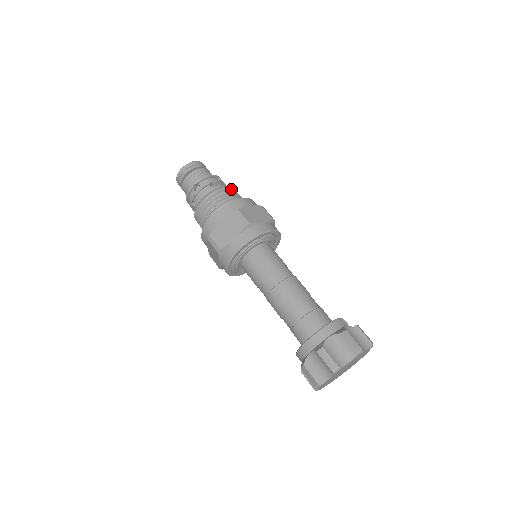
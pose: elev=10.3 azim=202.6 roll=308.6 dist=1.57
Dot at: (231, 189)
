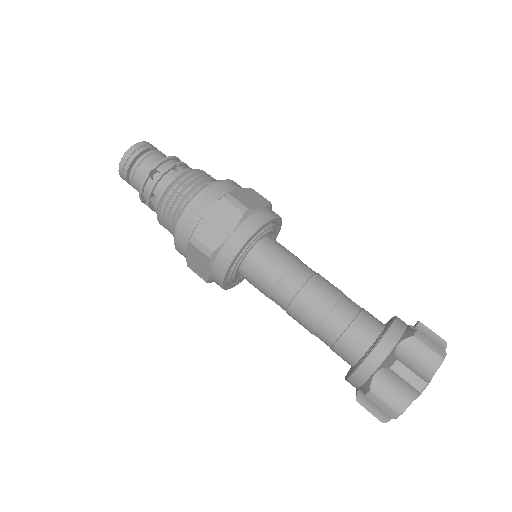
Dot at: (203, 172)
